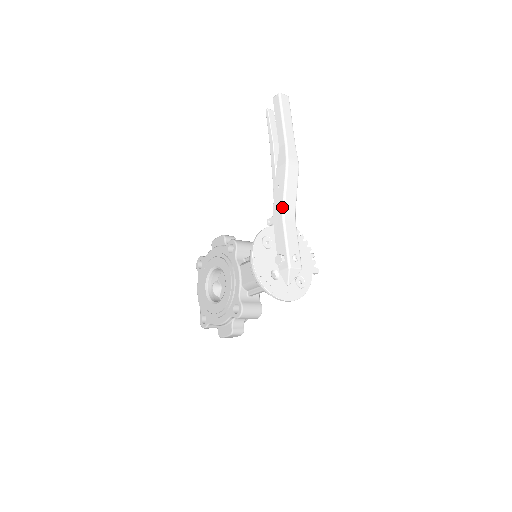
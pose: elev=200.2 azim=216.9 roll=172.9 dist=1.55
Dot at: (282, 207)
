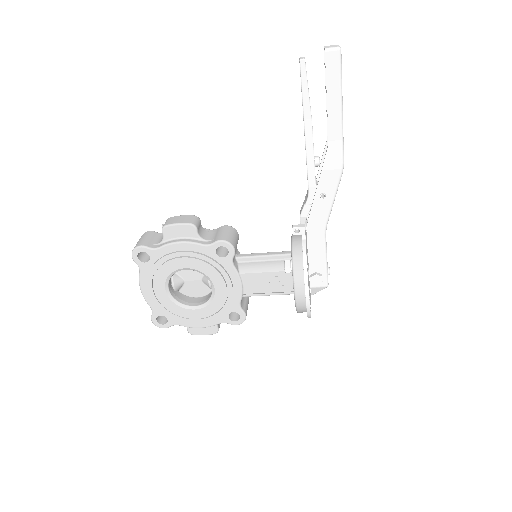
Dot at: (326, 222)
